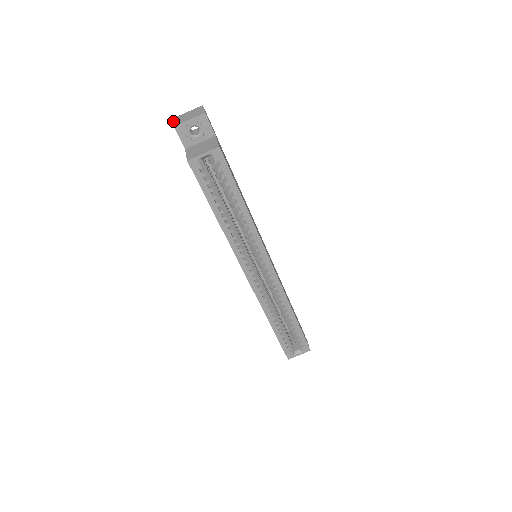
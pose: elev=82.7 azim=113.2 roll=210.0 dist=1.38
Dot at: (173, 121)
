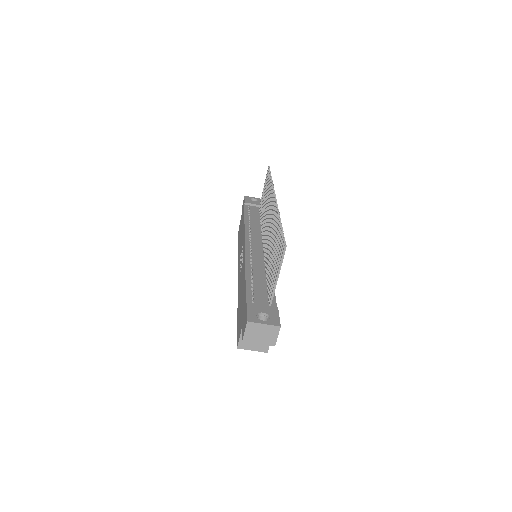
Dot at: (246, 330)
